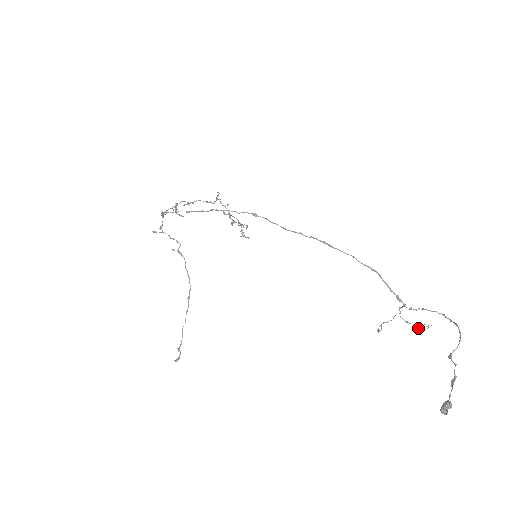
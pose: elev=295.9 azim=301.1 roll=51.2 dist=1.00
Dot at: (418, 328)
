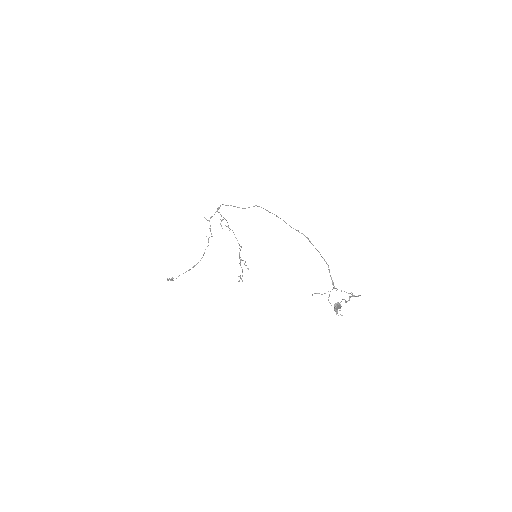
Dot at: occluded
